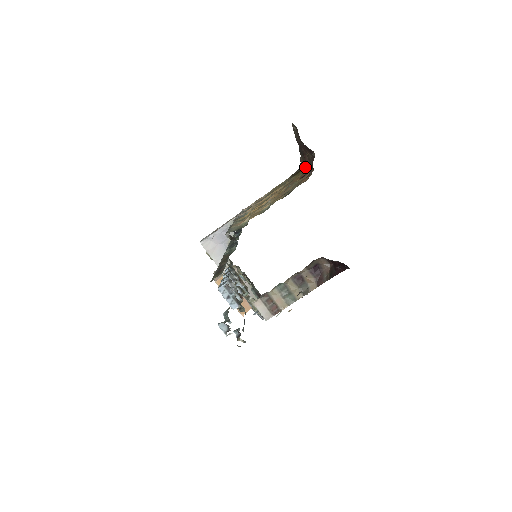
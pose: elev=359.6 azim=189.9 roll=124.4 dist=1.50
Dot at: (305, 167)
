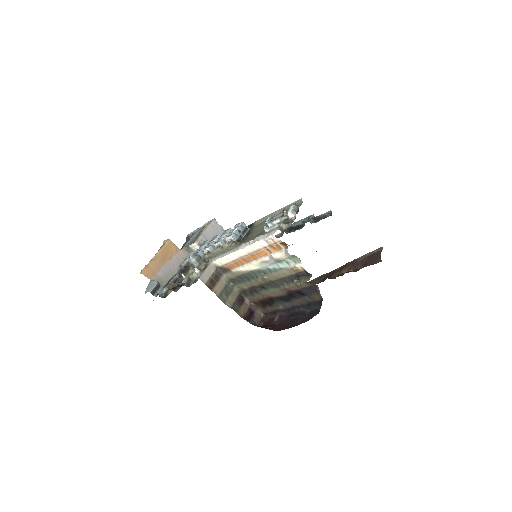
Dot at: occluded
